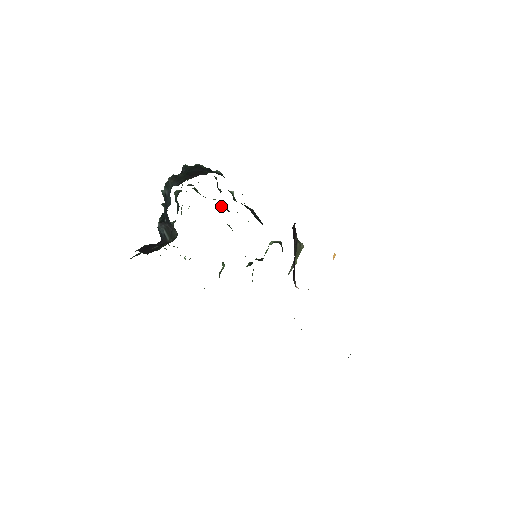
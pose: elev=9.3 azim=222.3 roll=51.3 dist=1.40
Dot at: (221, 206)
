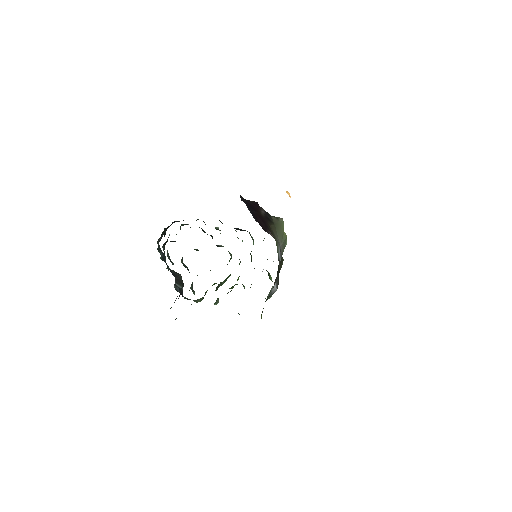
Dot at: (218, 246)
